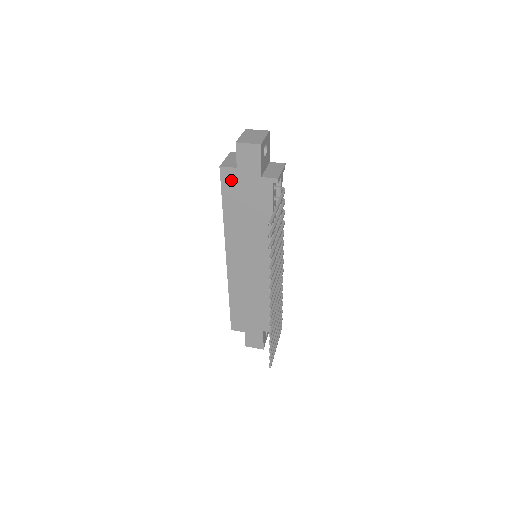
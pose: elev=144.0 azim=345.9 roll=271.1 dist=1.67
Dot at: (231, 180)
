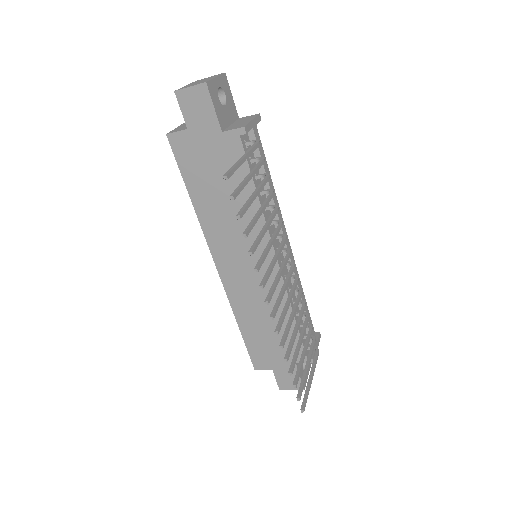
Dot at: (186, 150)
